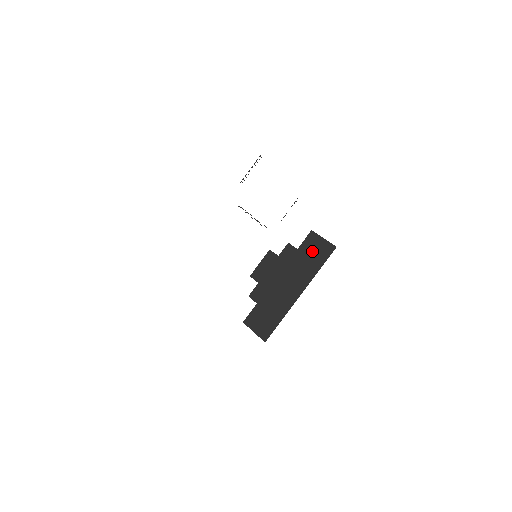
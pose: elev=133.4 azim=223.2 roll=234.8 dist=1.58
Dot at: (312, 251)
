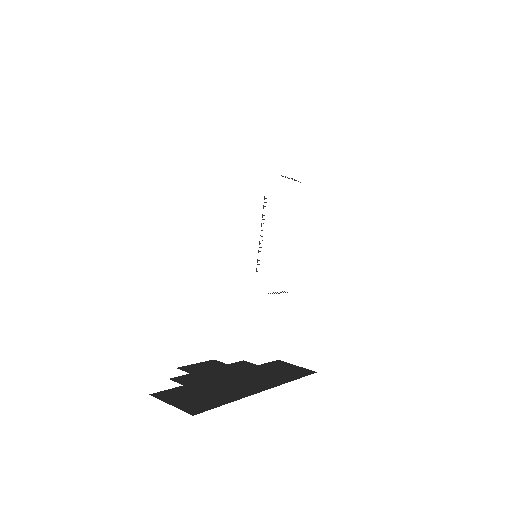
Dot at: (281, 369)
